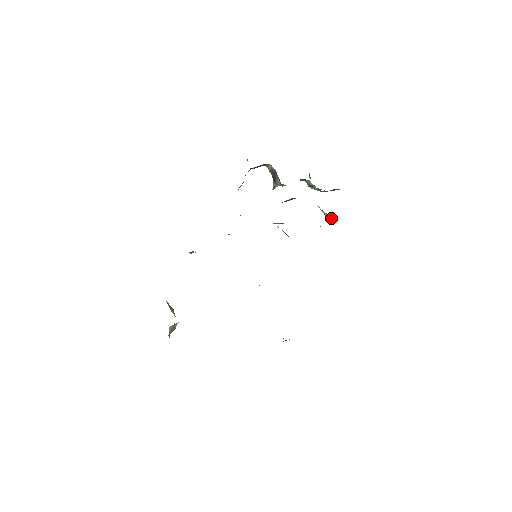
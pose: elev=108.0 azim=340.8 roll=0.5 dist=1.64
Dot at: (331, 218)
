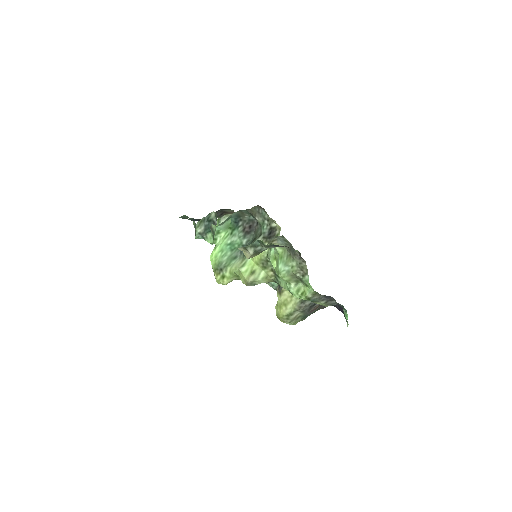
Dot at: occluded
